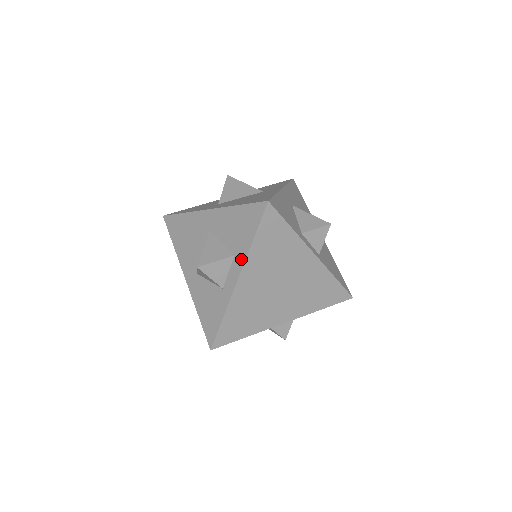
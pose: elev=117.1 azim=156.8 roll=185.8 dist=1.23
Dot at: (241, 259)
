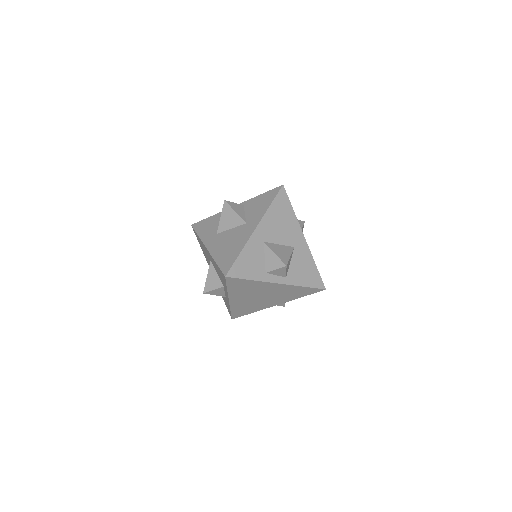
Dot at: (226, 292)
